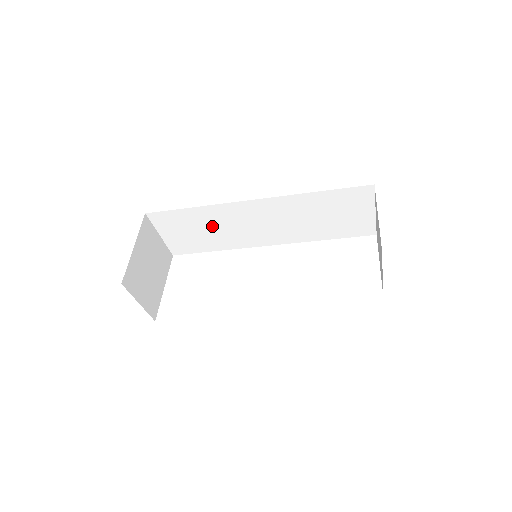
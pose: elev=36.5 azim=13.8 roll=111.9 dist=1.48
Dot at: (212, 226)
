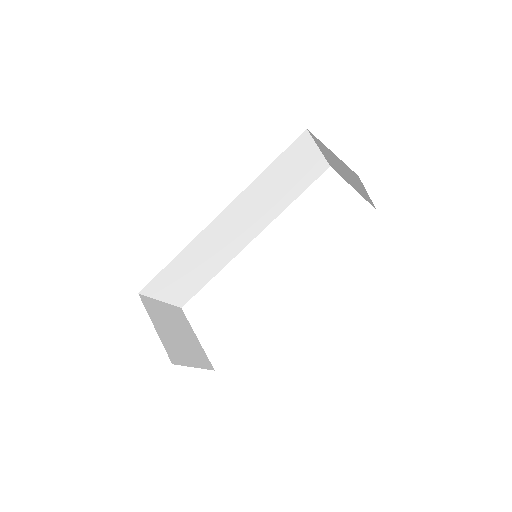
Dot at: (199, 260)
